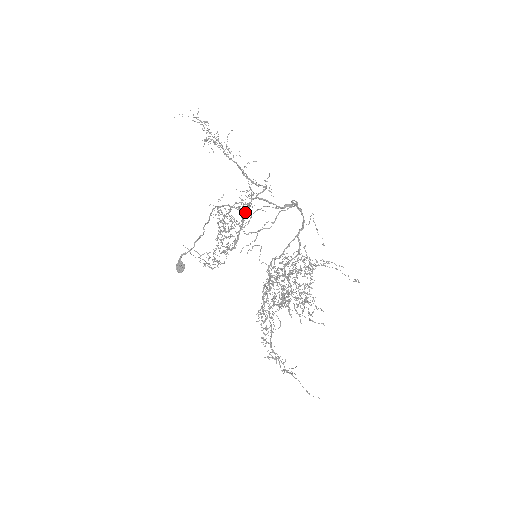
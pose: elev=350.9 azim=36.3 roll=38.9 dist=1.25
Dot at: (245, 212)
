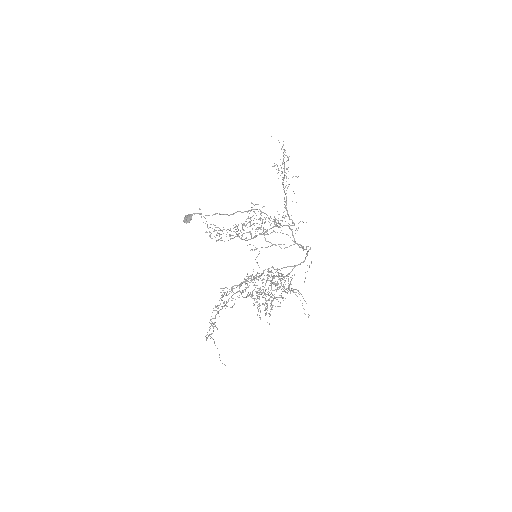
Dot at: occluded
